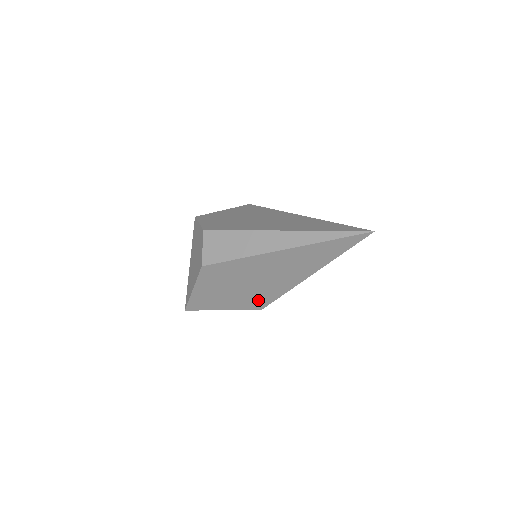
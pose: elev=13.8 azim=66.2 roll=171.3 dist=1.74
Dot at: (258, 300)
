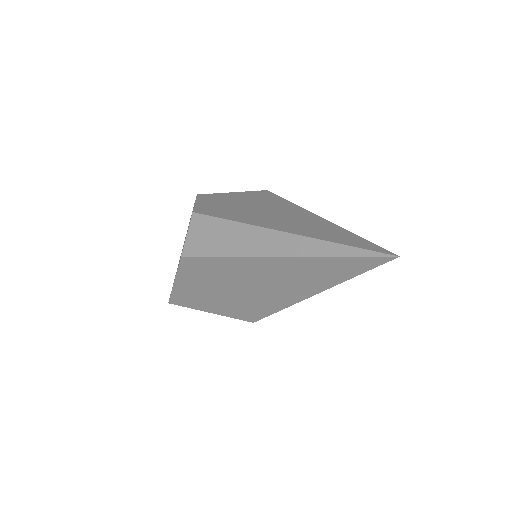
Dot at: (249, 310)
